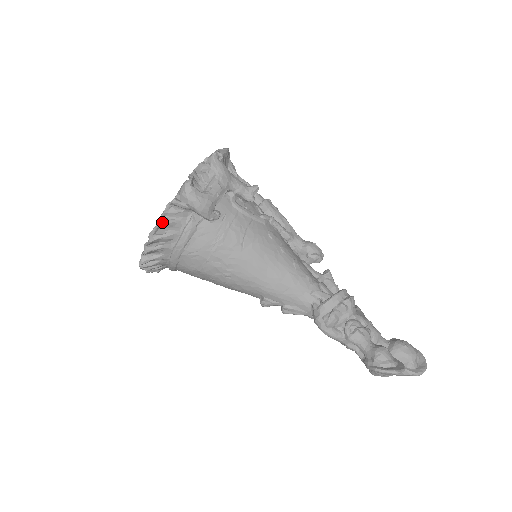
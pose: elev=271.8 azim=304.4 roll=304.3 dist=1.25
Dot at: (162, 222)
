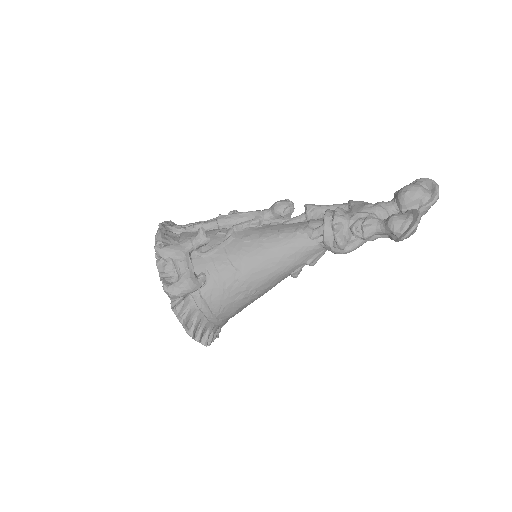
Dot at: (183, 321)
